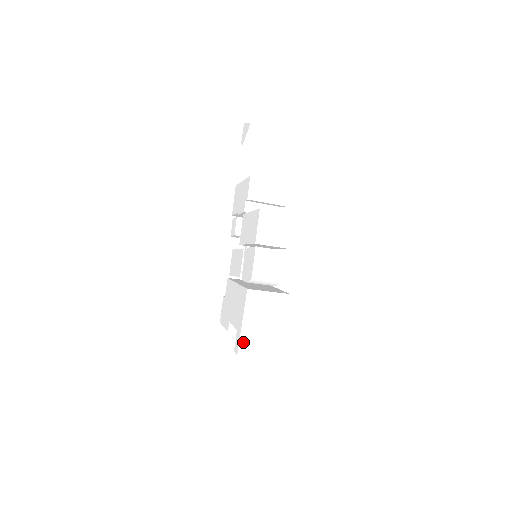
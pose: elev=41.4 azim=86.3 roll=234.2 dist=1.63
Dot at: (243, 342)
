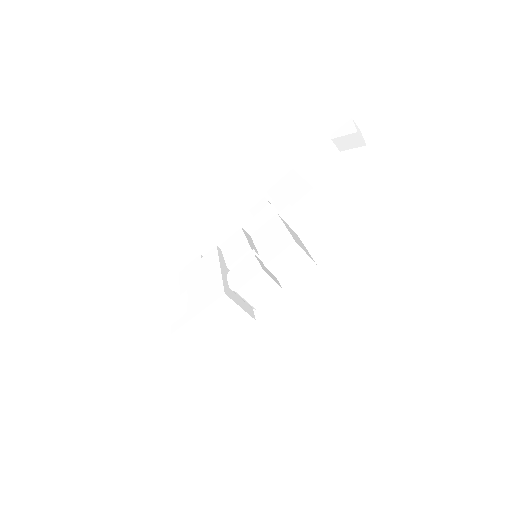
Dot at: (185, 328)
